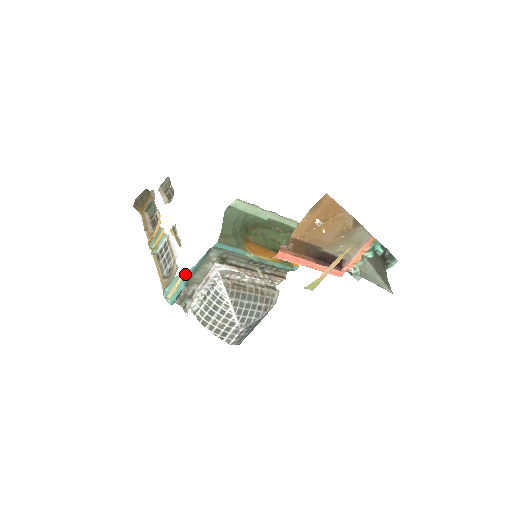
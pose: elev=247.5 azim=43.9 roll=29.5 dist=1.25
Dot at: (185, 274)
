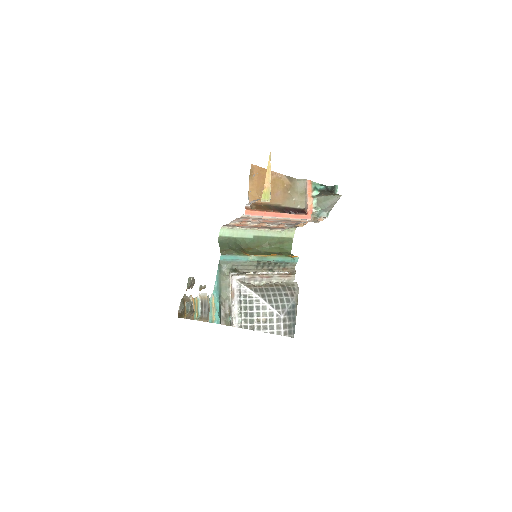
Dot at: (213, 291)
